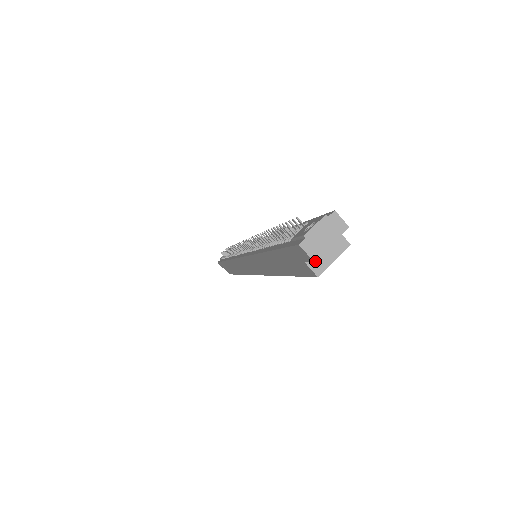
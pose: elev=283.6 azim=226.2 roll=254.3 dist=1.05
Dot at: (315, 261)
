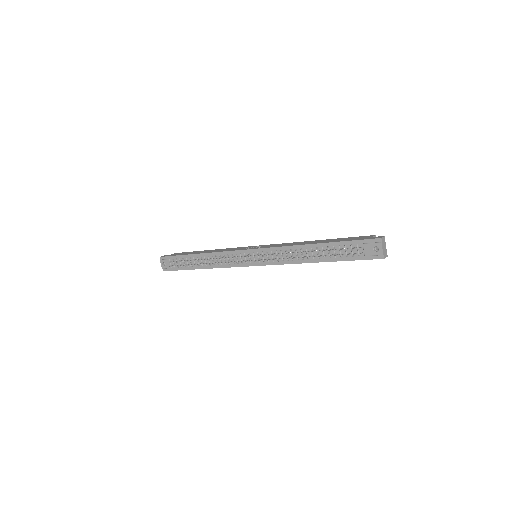
Dot at: occluded
